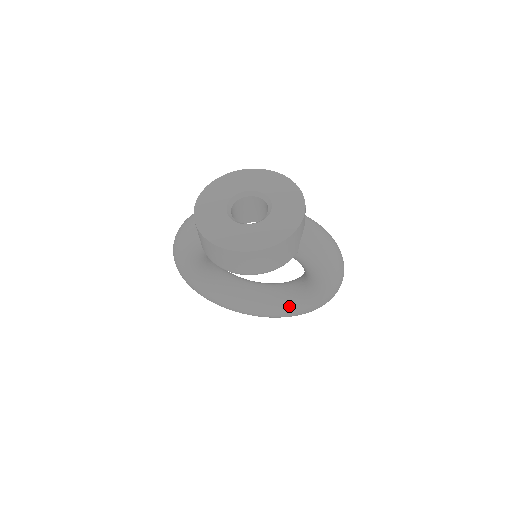
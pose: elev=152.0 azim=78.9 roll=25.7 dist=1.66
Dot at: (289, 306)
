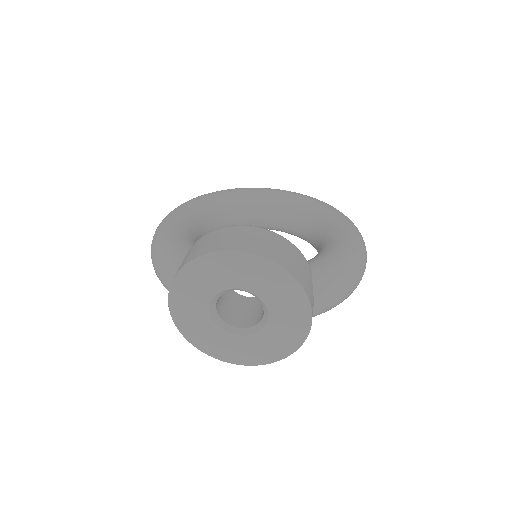
Dot at: occluded
